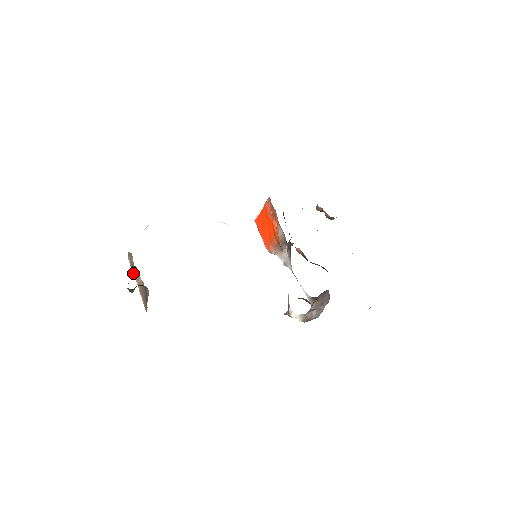
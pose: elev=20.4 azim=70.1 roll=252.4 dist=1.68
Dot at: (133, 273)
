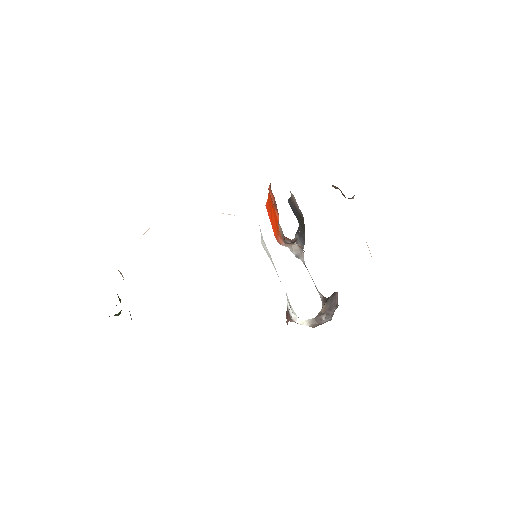
Dot at: occluded
